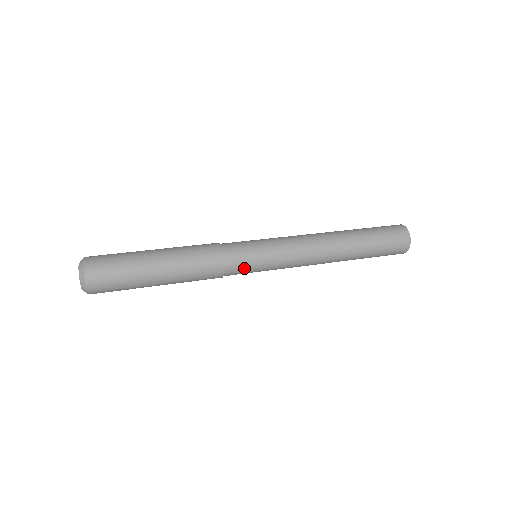
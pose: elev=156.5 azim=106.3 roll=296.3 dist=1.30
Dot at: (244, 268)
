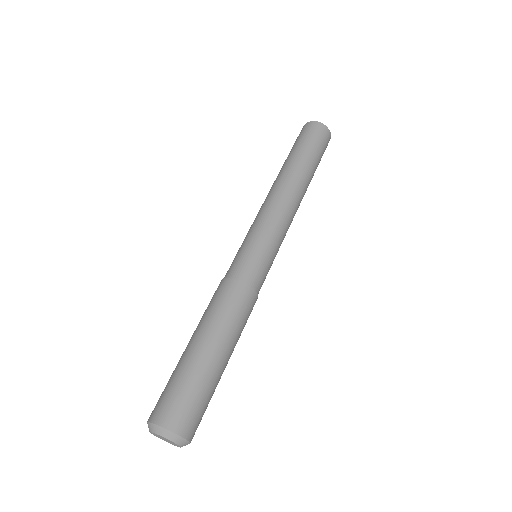
Dot at: (265, 276)
